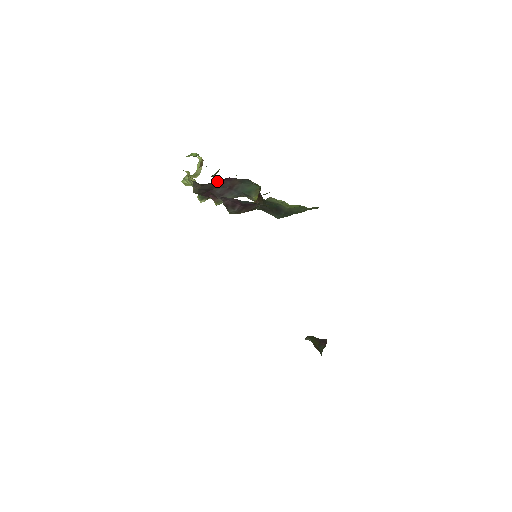
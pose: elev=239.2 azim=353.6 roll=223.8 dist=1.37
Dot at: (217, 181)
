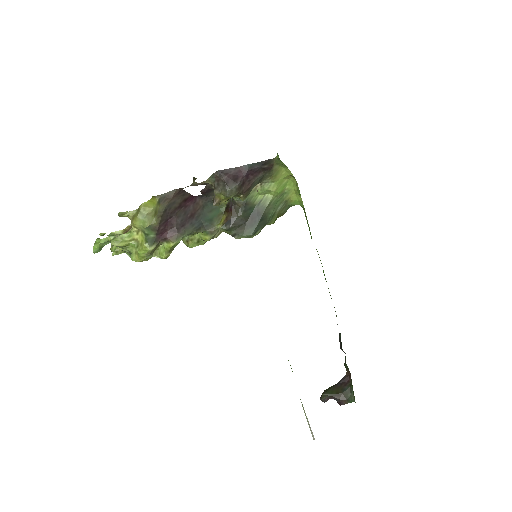
Dot at: (185, 197)
